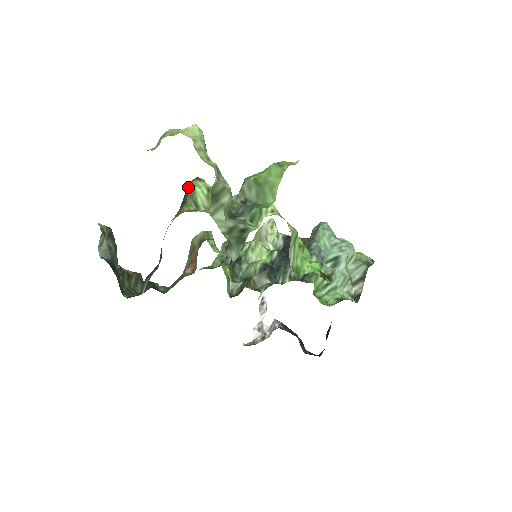
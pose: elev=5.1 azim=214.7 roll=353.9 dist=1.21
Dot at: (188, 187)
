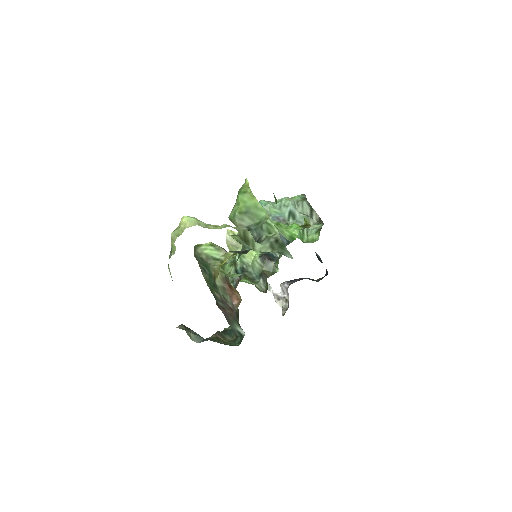
Dot at: (198, 256)
